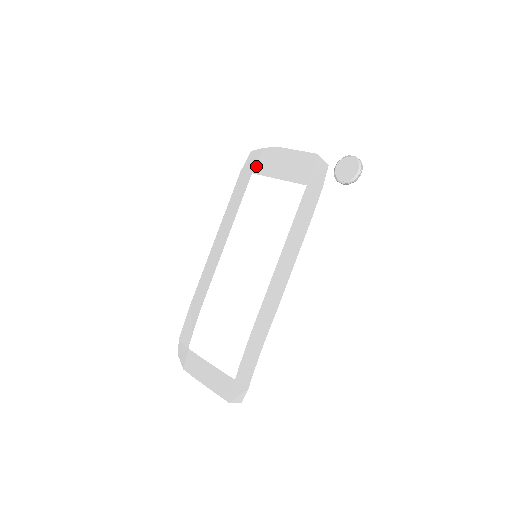
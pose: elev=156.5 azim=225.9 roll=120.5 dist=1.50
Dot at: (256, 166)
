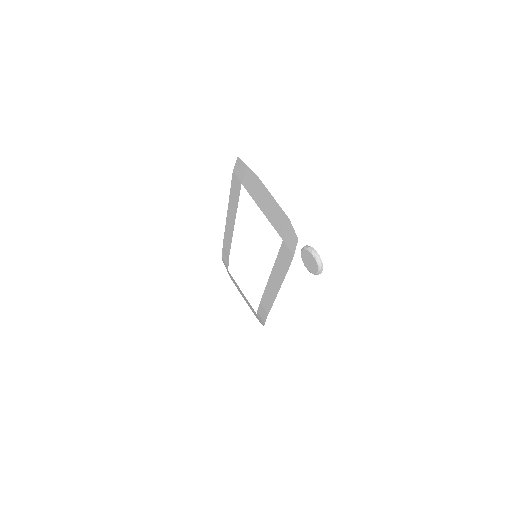
Dot at: (243, 180)
